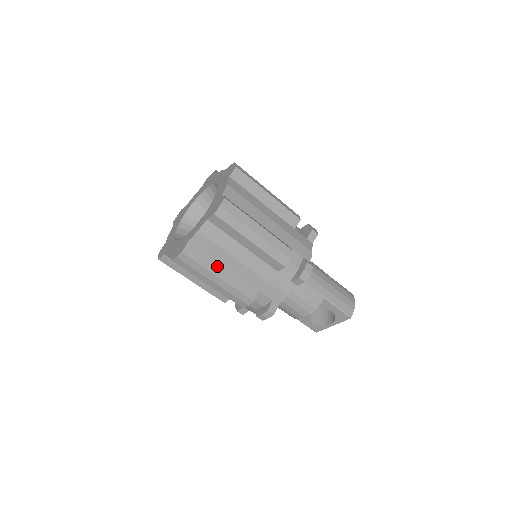
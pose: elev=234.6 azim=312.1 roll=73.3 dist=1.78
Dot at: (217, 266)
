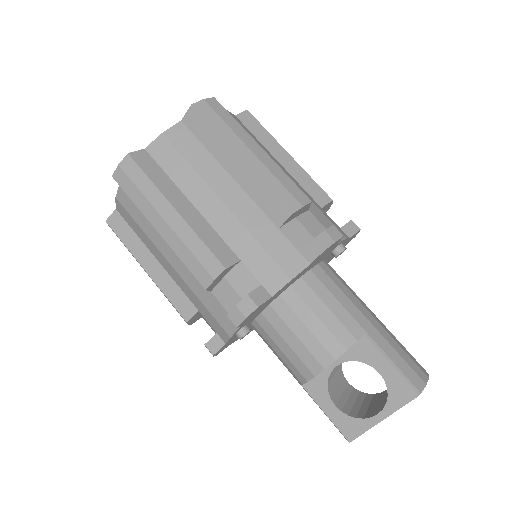
Dot at: (178, 195)
